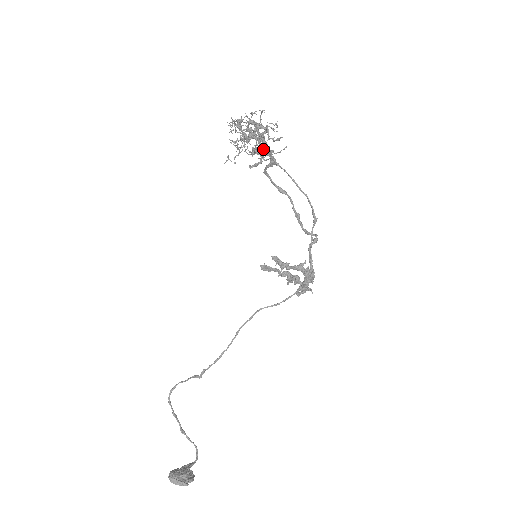
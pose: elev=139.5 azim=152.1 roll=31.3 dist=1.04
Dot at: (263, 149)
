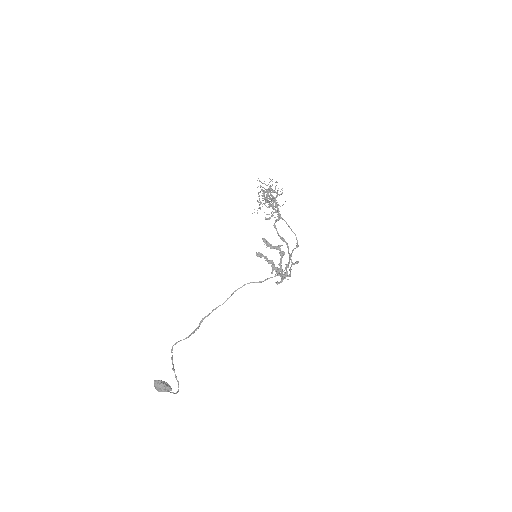
Dot at: occluded
